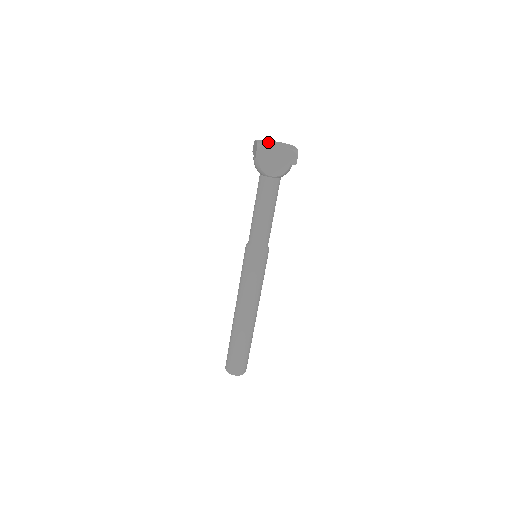
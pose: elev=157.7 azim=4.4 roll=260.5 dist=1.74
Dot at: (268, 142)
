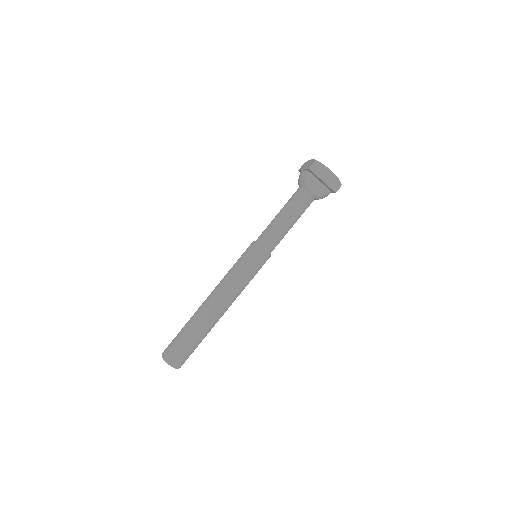
Dot at: occluded
